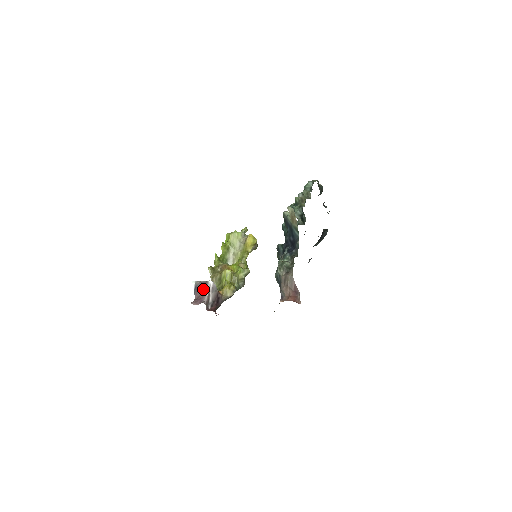
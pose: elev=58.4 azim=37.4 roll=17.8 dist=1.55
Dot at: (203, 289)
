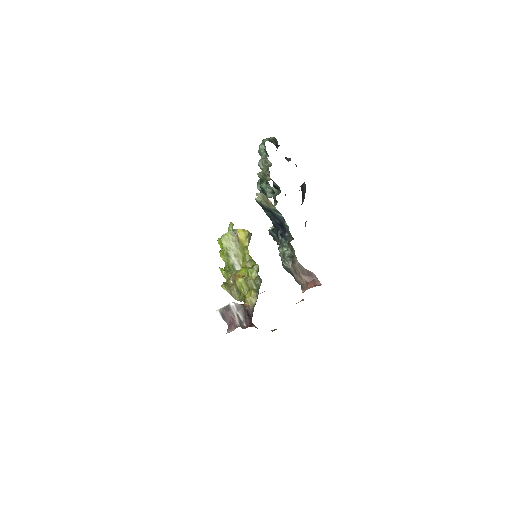
Dot at: (229, 314)
